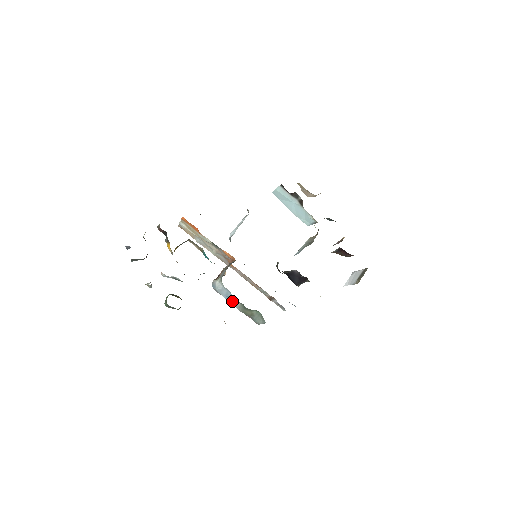
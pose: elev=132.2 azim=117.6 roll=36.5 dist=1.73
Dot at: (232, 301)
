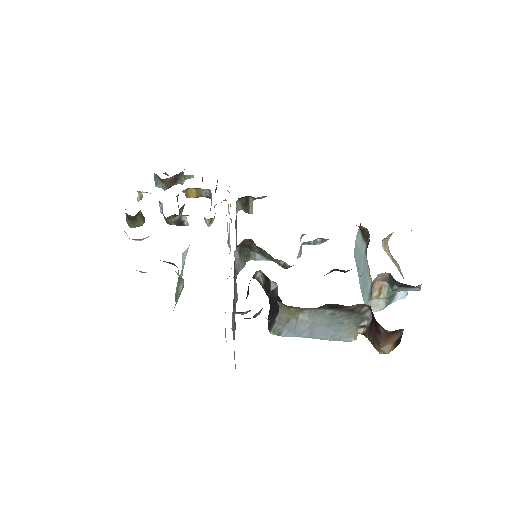
Dot at: (181, 274)
